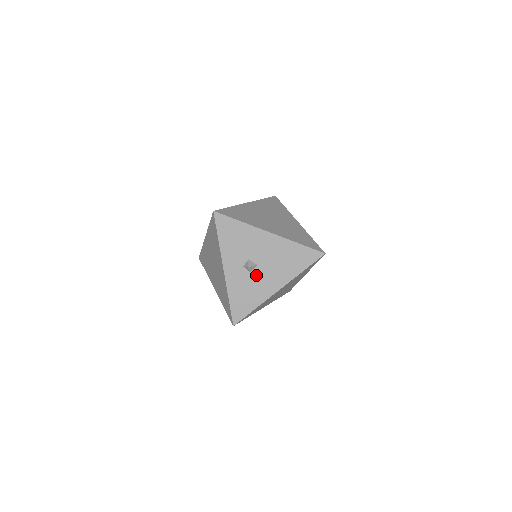
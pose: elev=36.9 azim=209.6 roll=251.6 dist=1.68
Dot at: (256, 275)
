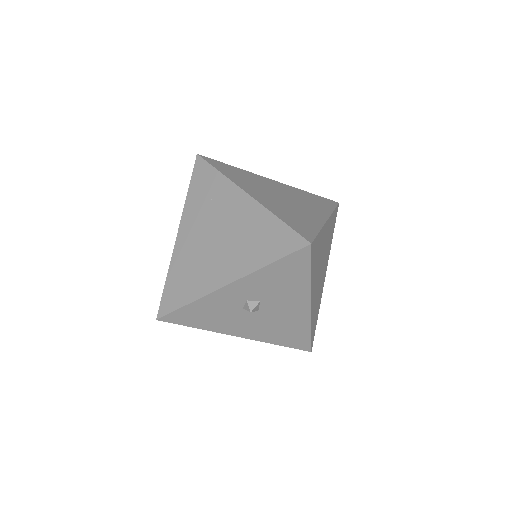
Dot at: (244, 314)
